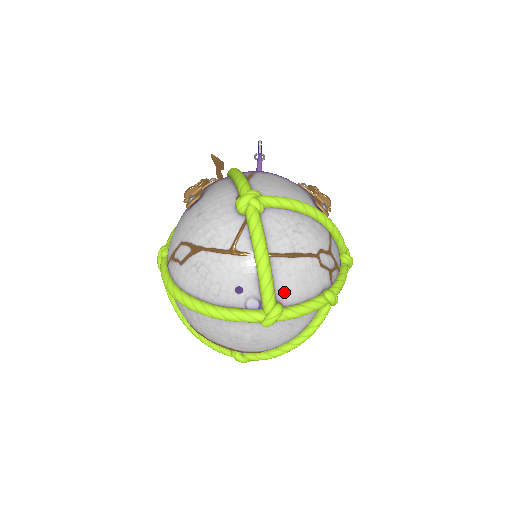
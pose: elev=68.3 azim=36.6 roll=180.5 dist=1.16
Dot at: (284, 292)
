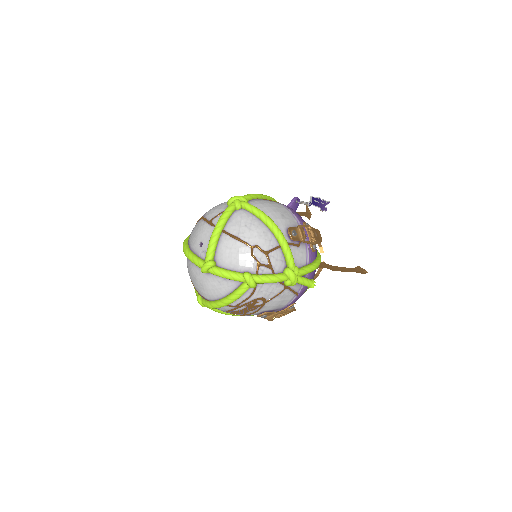
Dot at: (220, 256)
